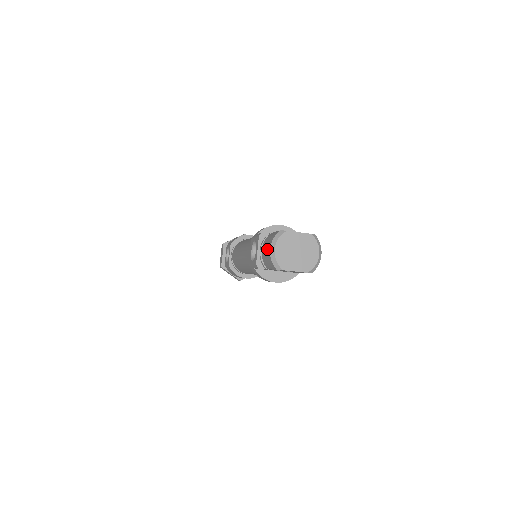
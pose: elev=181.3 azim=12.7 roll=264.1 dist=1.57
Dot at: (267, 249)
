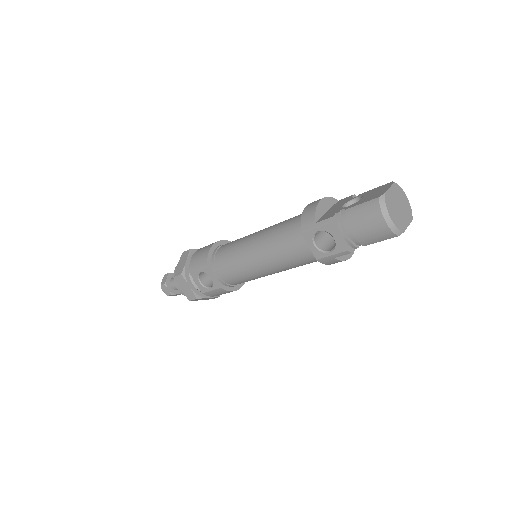
Dot at: (374, 225)
